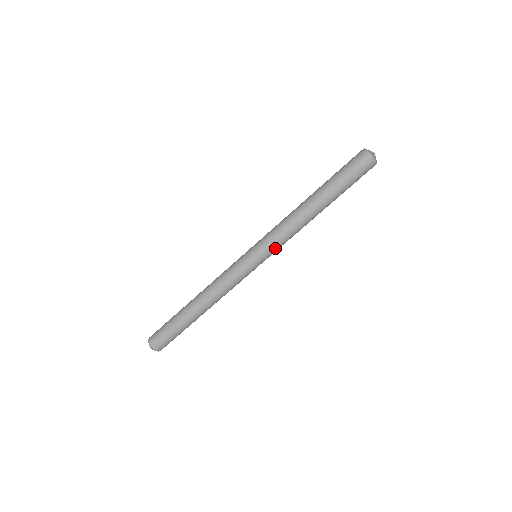
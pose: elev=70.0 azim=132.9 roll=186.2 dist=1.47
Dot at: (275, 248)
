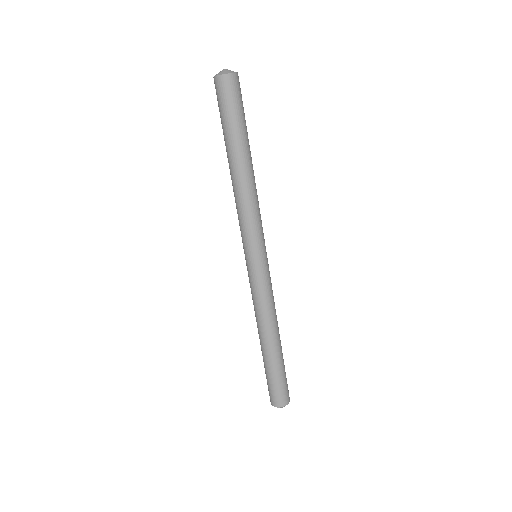
Dot at: (250, 236)
